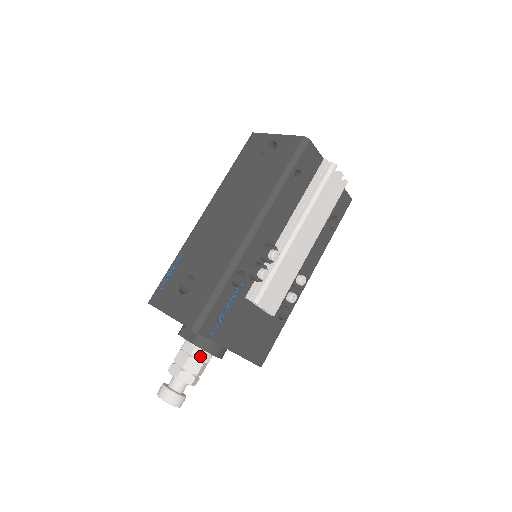
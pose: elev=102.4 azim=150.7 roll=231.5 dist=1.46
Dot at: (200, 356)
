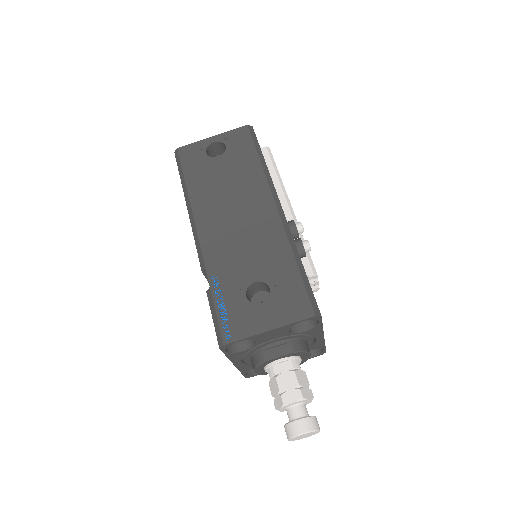
Dot at: (299, 365)
